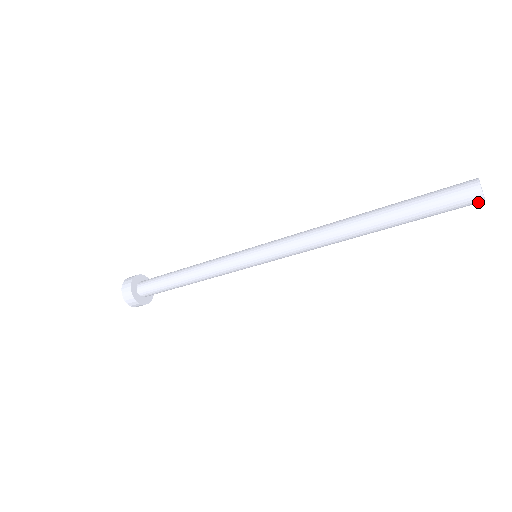
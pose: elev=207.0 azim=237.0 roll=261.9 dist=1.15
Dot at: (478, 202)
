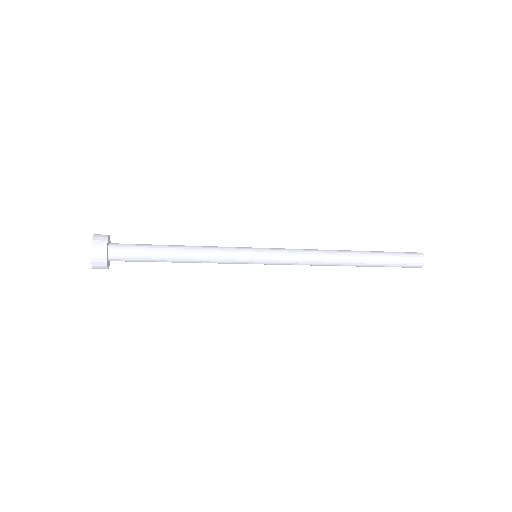
Dot at: (416, 267)
